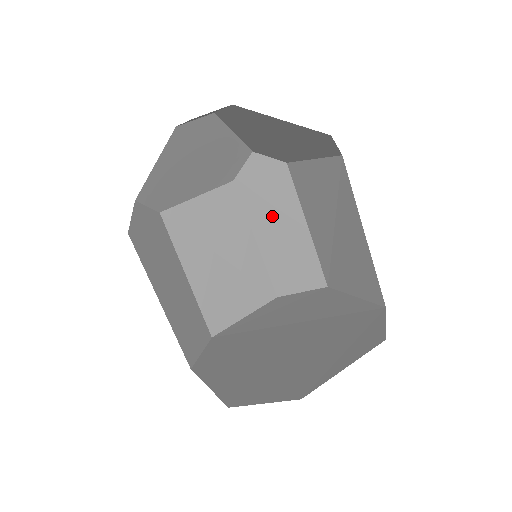
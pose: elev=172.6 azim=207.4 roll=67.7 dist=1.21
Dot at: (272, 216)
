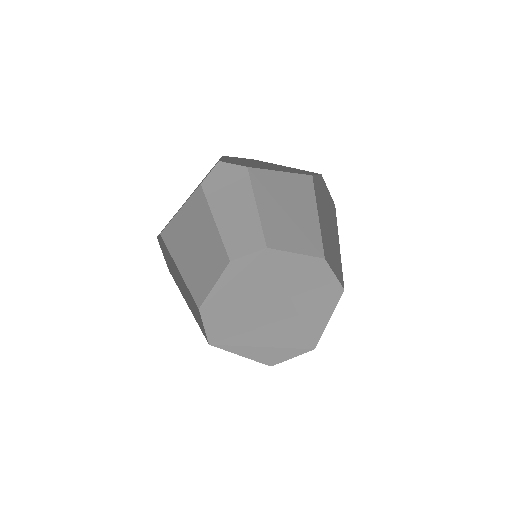
Dot at: (326, 220)
